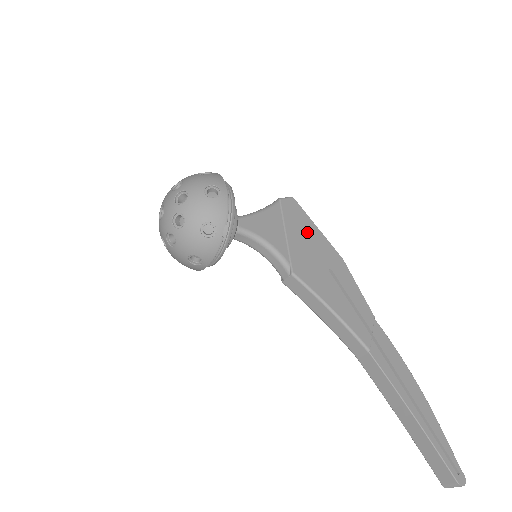
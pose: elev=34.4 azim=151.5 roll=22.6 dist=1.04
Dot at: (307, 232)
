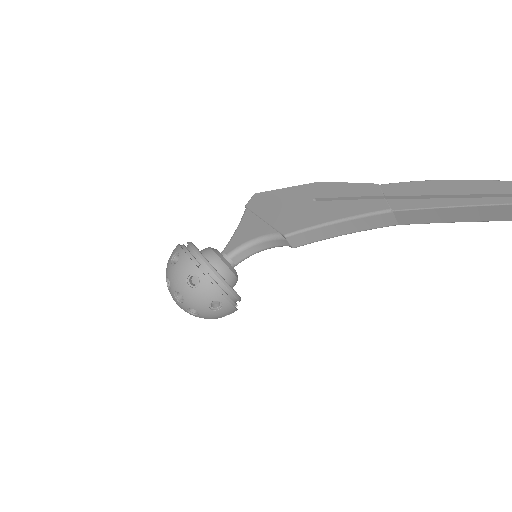
Dot at: (279, 200)
